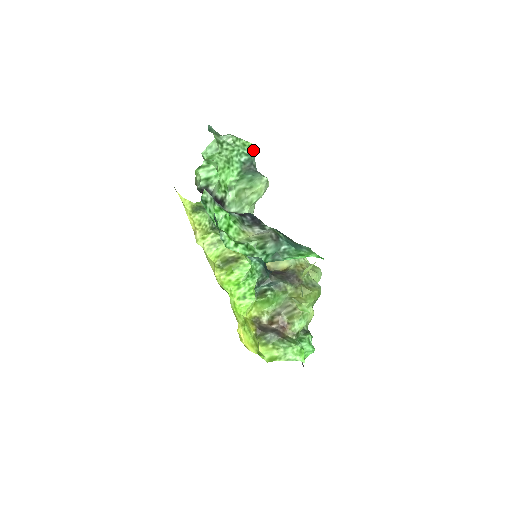
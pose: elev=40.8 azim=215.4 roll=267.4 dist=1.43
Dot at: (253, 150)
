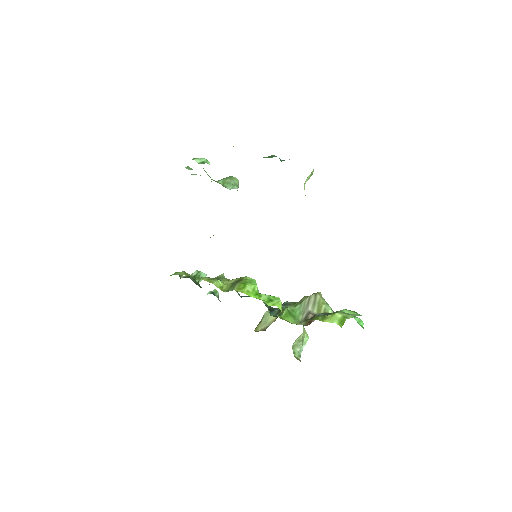
Dot at: occluded
